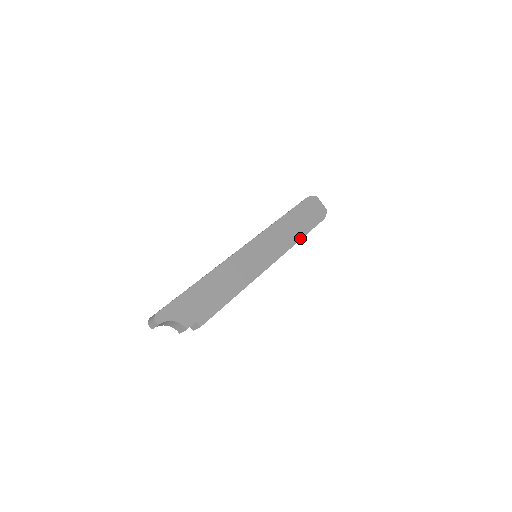
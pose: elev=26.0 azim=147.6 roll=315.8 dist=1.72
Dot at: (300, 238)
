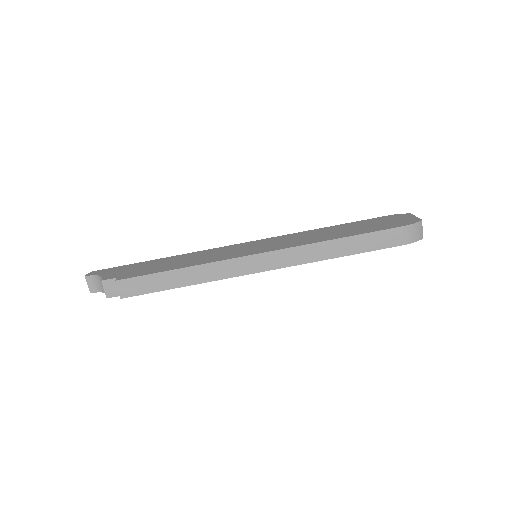
Dot at: (336, 238)
